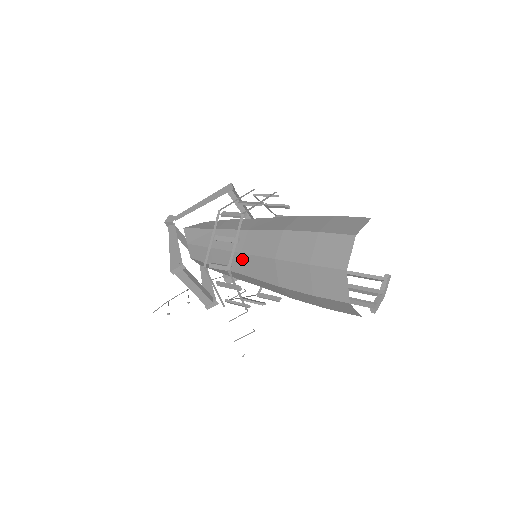
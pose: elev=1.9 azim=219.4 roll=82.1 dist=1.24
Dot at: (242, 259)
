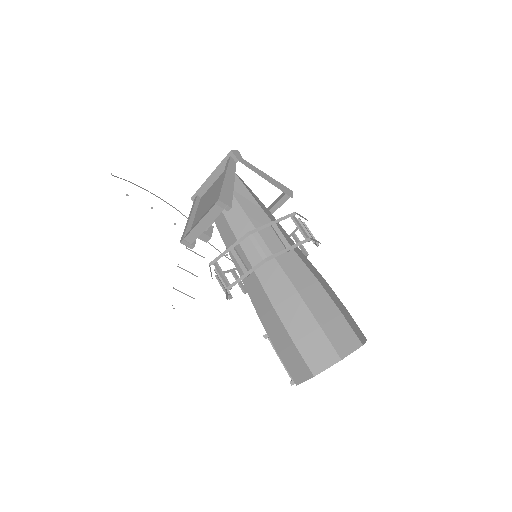
Dot at: occluded
